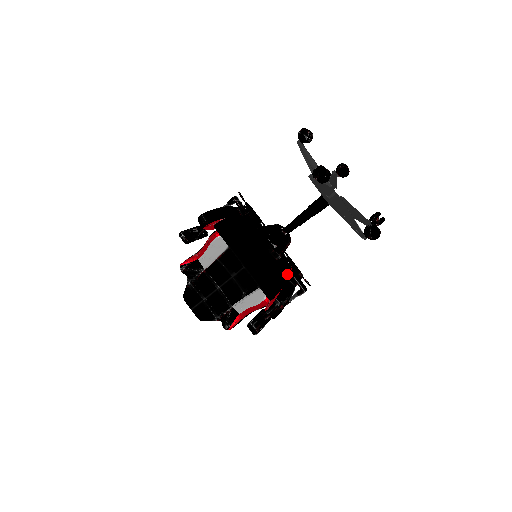
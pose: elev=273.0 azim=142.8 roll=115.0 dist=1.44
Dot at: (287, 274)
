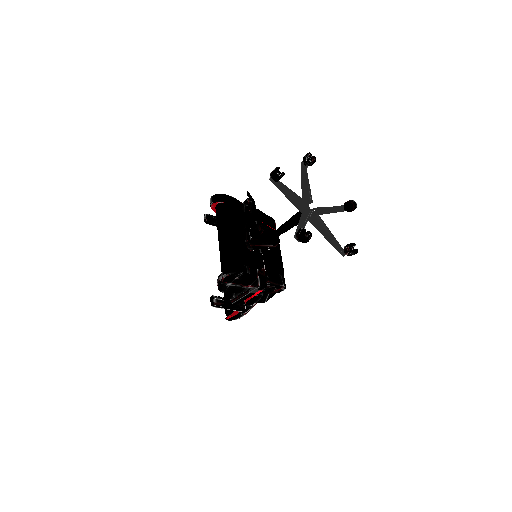
Dot at: (251, 264)
